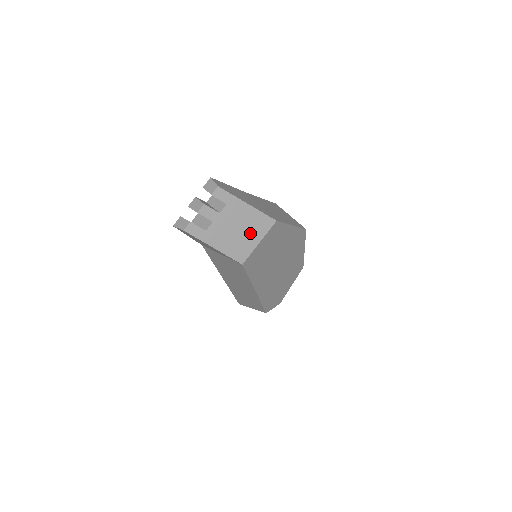
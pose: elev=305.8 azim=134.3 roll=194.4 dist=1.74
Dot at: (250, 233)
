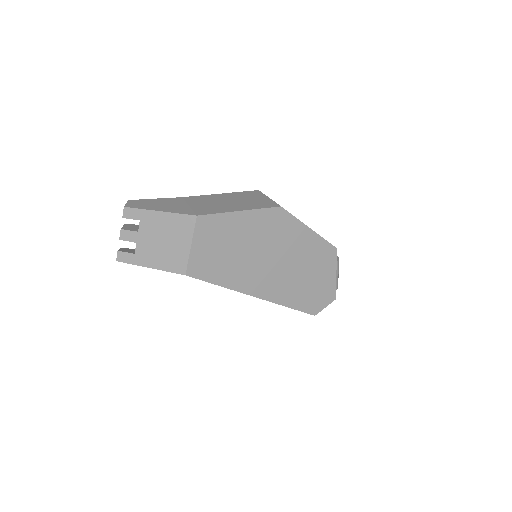
Dot at: (176, 240)
